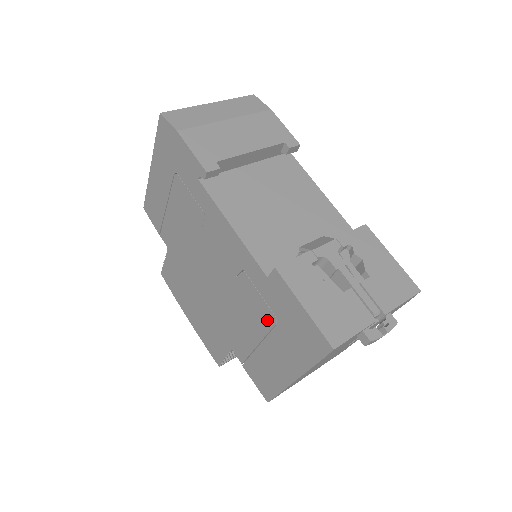
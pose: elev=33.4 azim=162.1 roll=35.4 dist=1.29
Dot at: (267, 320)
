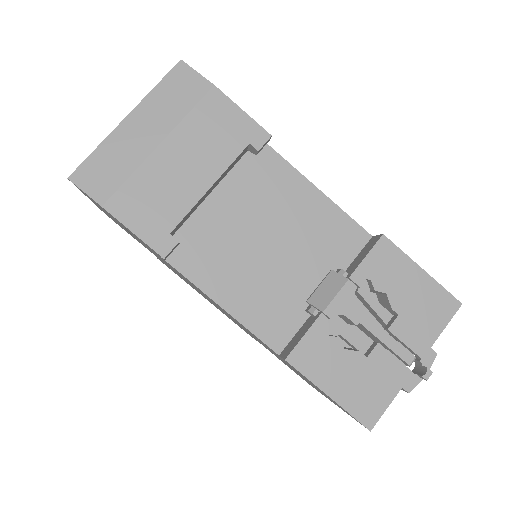
Dot at: (290, 366)
